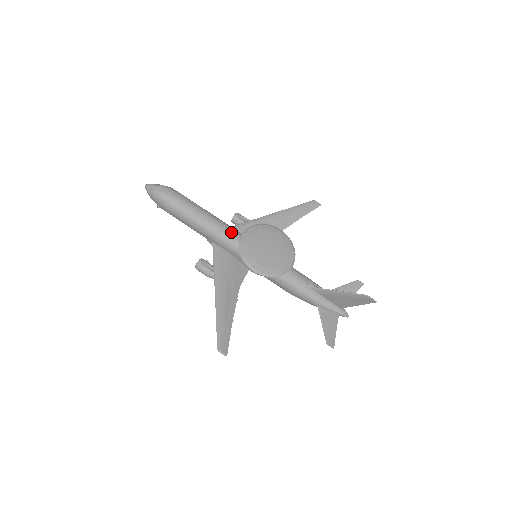
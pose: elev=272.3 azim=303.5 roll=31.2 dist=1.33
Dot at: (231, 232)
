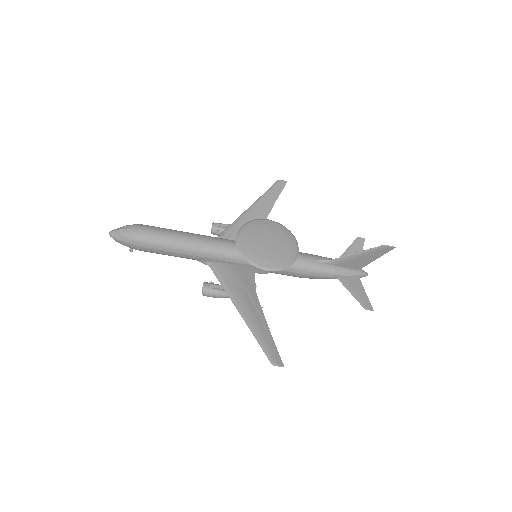
Dot at: (222, 243)
